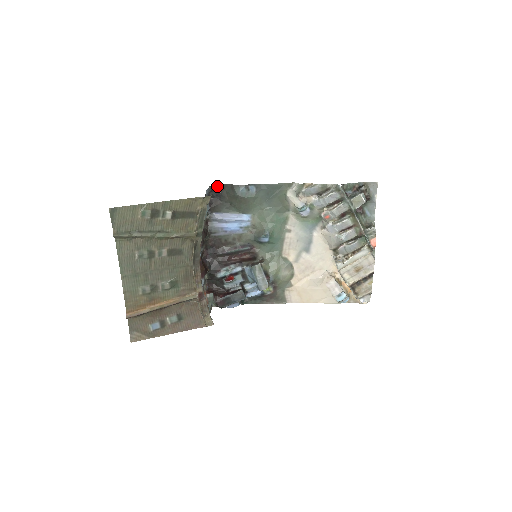
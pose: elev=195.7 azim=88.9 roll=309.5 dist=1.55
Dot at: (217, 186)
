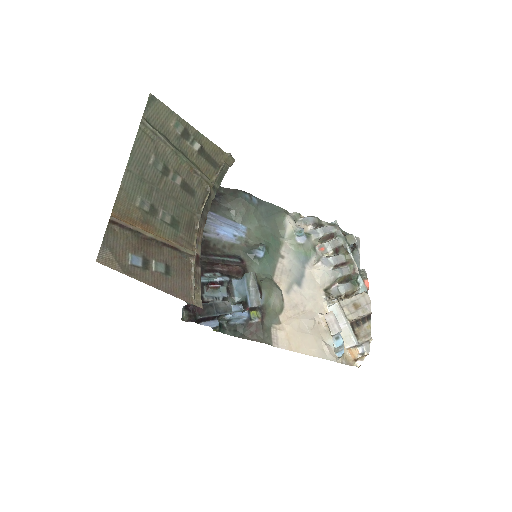
Dot at: (218, 188)
